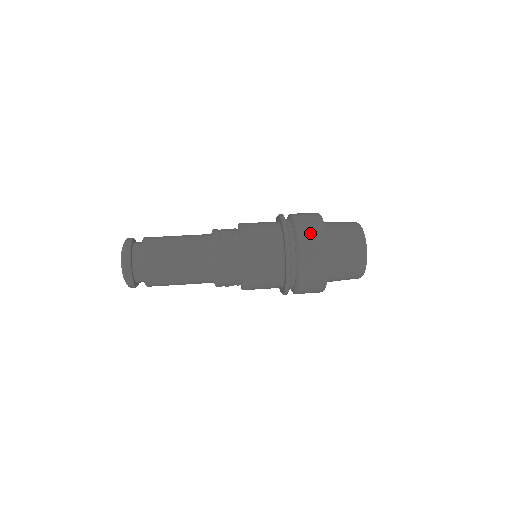
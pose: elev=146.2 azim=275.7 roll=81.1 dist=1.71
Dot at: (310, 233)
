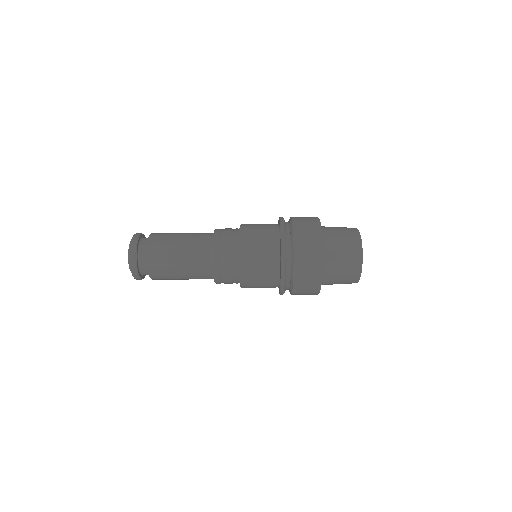
Dot at: (304, 218)
